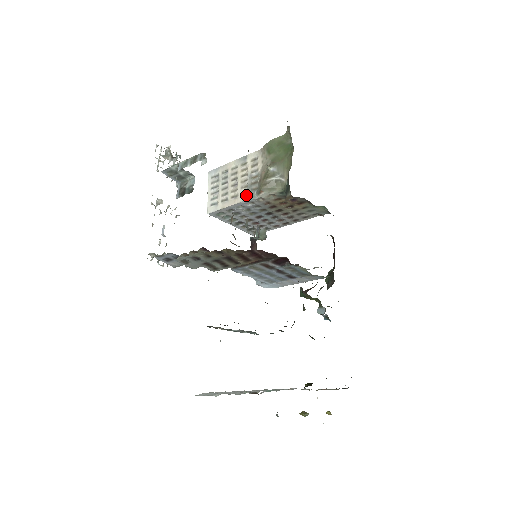
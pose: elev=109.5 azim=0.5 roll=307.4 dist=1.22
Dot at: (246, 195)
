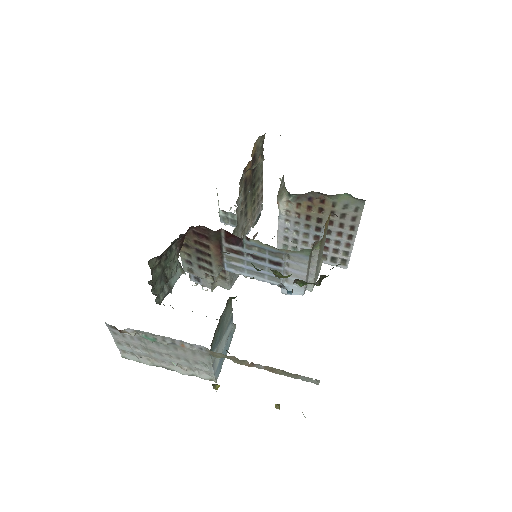
Dot at: occluded
